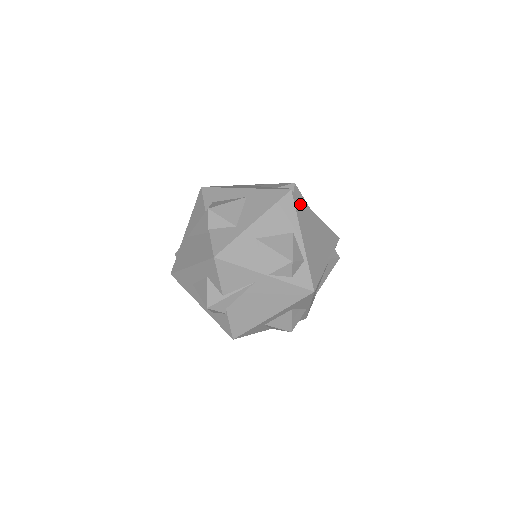
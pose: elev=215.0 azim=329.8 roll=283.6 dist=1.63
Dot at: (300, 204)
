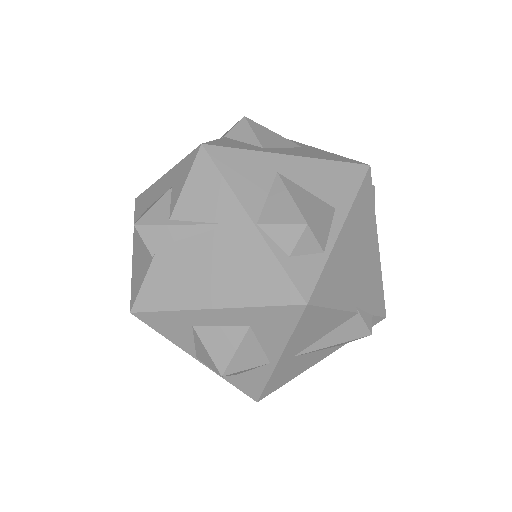
Dot at: (369, 196)
